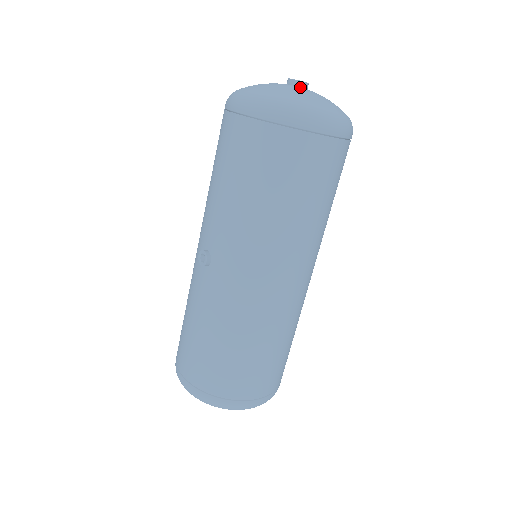
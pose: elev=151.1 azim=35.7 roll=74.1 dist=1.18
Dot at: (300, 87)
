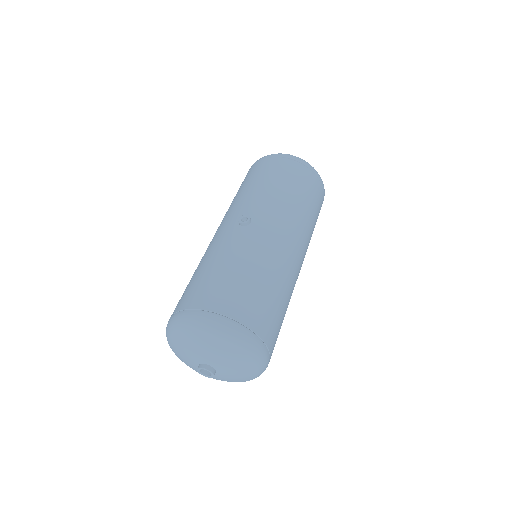
Dot at: occluded
